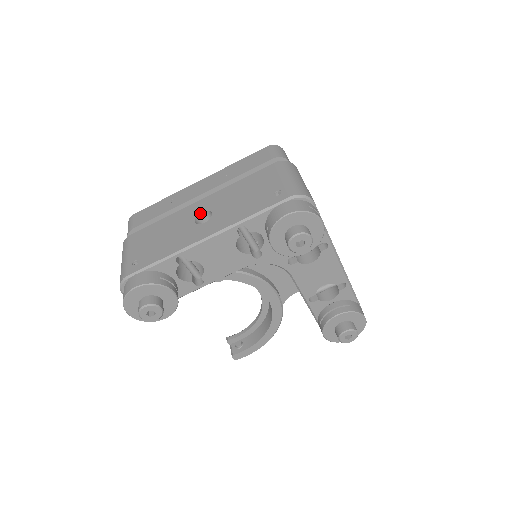
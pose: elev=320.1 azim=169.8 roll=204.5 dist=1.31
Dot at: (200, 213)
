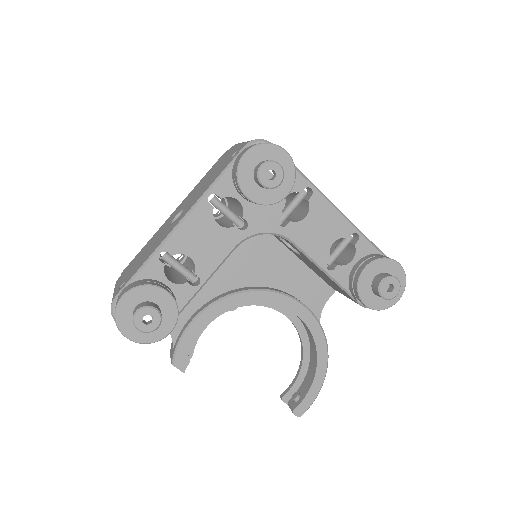
Dot at: (174, 218)
